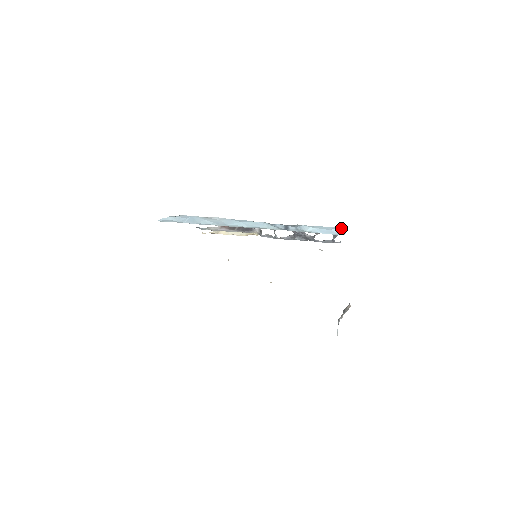
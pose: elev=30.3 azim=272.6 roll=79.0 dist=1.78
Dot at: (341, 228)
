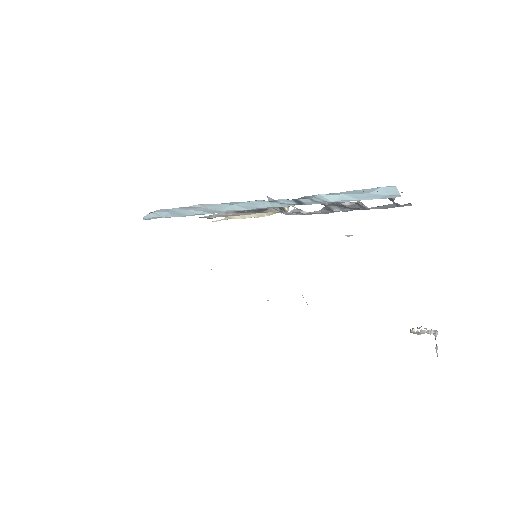
Dot at: (386, 187)
